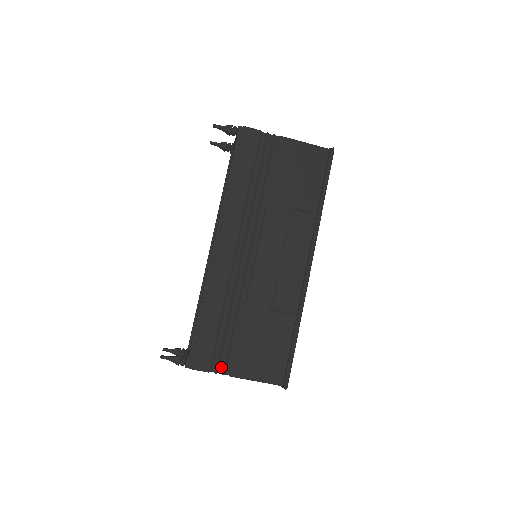
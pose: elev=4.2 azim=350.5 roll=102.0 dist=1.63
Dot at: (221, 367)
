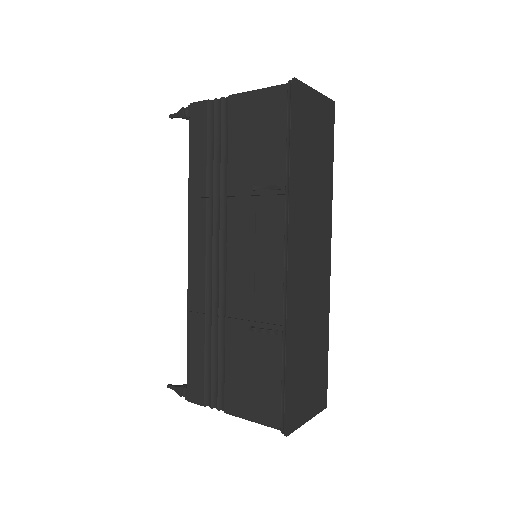
Dot at: (215, 401)
